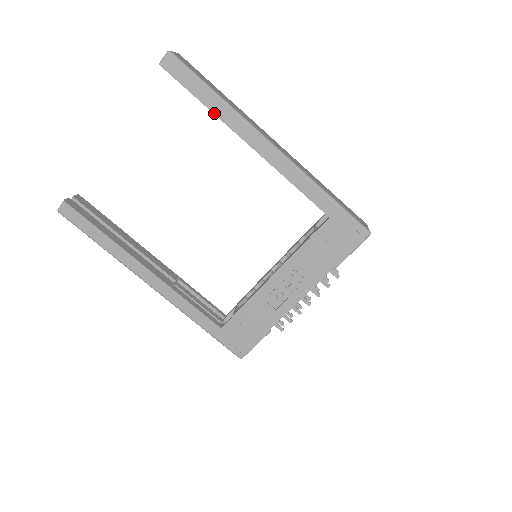
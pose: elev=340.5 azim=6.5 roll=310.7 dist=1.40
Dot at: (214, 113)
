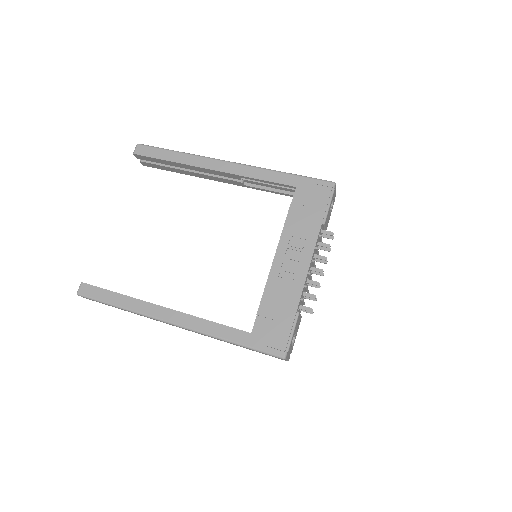
Dot at: (179, 163)
